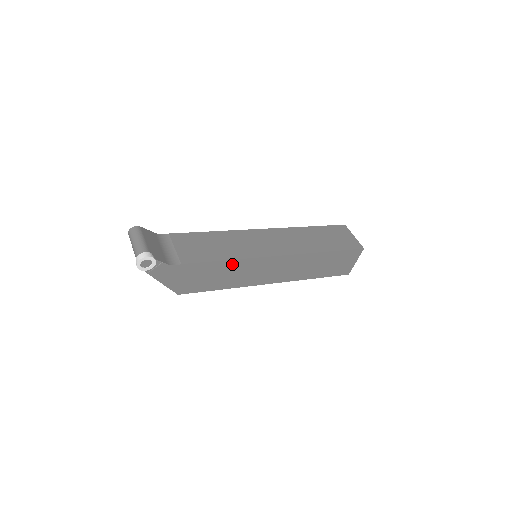
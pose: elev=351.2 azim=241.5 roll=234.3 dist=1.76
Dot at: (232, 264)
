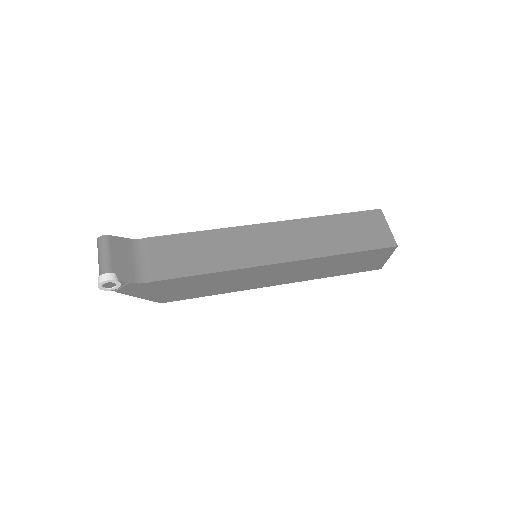
Dot at: (217, 275)
